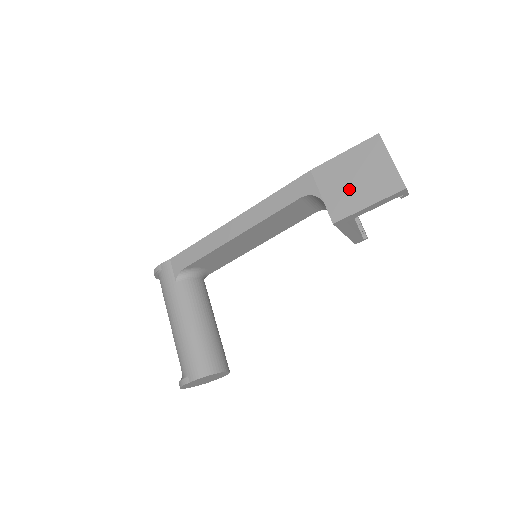
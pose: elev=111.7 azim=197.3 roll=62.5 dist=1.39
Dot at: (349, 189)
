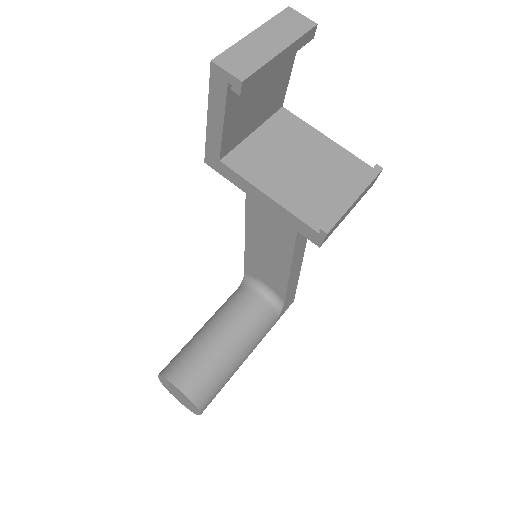
Dot at: occluded
